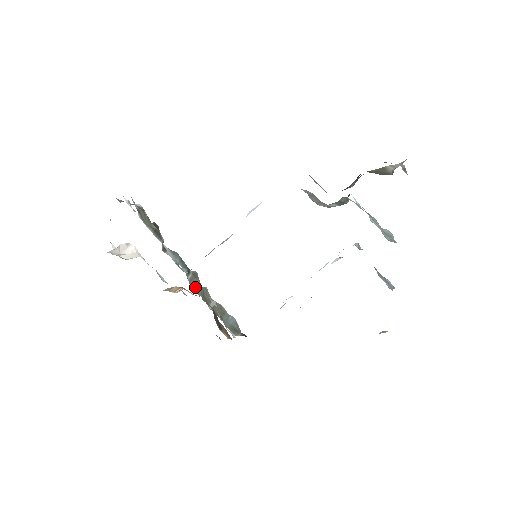
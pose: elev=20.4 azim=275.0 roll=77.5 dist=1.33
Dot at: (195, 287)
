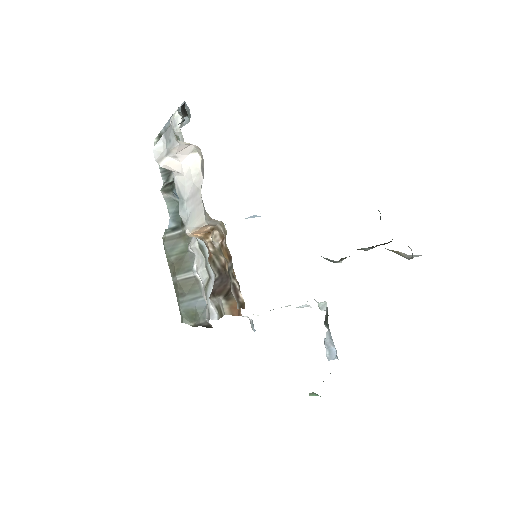
Dot at: (172, 248)
